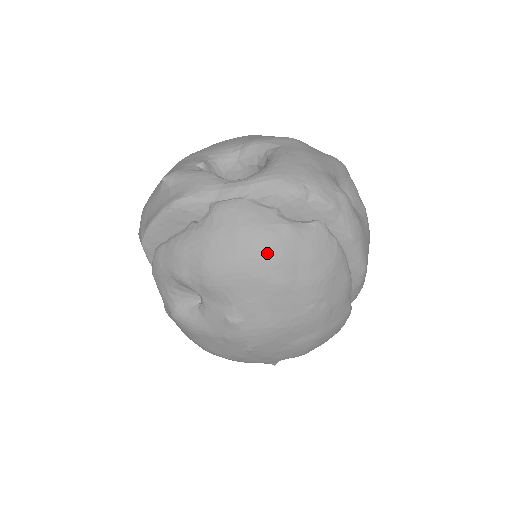
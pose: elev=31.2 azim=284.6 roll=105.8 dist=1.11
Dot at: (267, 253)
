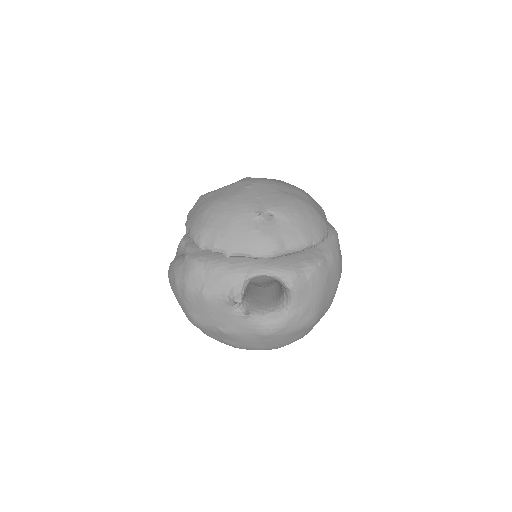
Dot at: occluded
